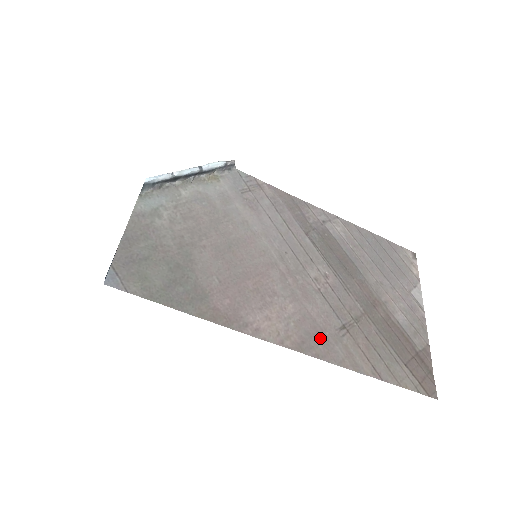
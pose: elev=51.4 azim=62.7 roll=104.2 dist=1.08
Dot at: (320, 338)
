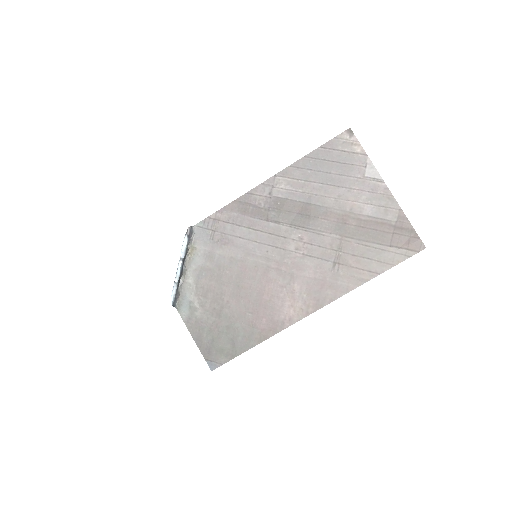
Dot at: (326, 287)
